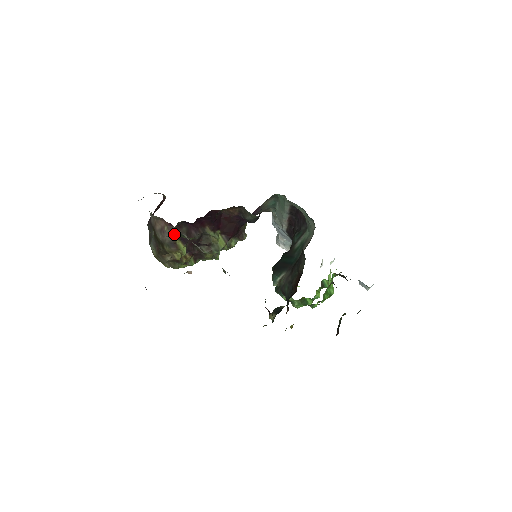
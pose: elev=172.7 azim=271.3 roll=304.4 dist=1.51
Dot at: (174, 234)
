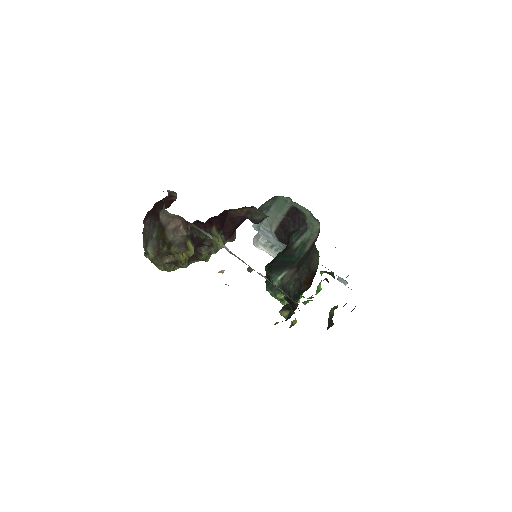
Dot at: (188, 234)
